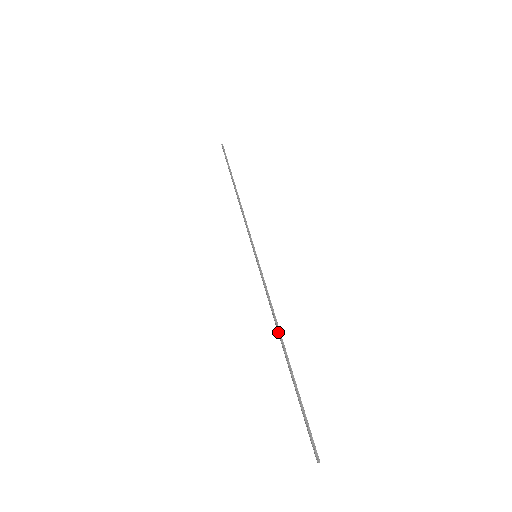
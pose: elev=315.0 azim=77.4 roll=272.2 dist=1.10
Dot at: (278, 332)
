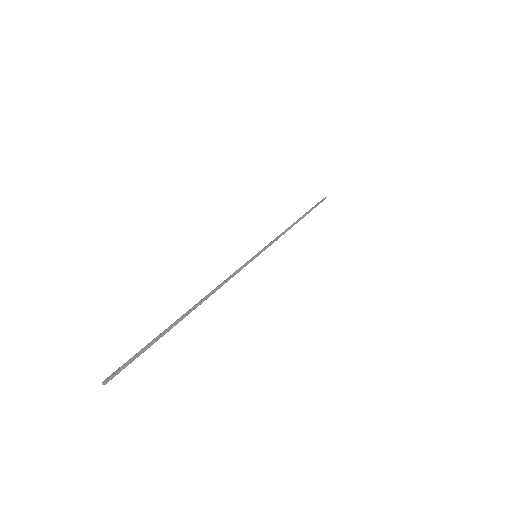
Dot at: (202, 299)
